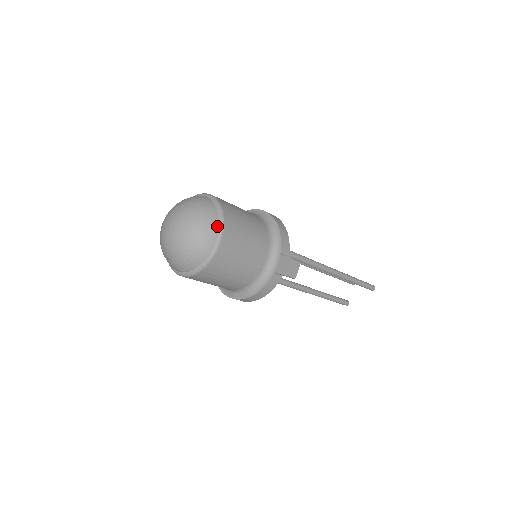
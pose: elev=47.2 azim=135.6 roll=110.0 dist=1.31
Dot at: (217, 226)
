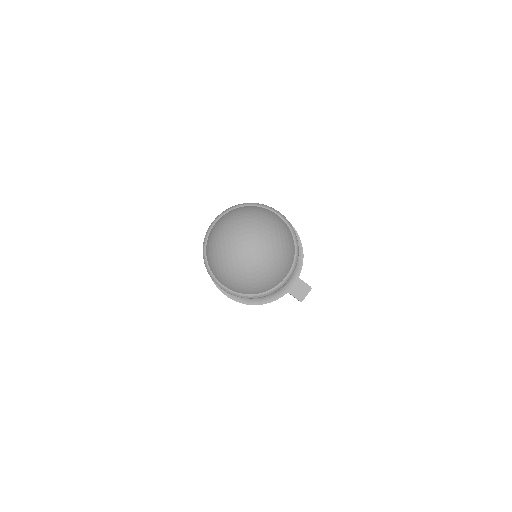
Dot at: (293, 262)
